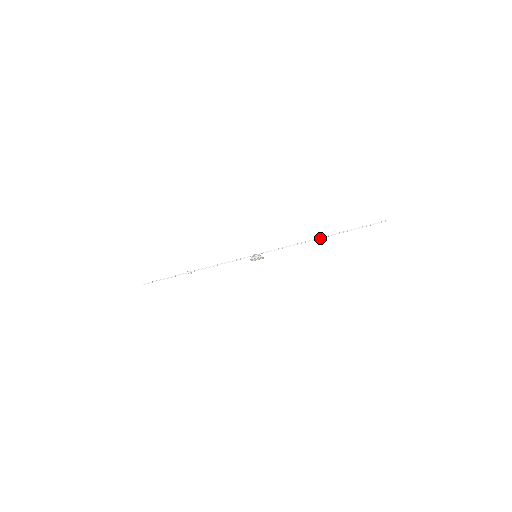
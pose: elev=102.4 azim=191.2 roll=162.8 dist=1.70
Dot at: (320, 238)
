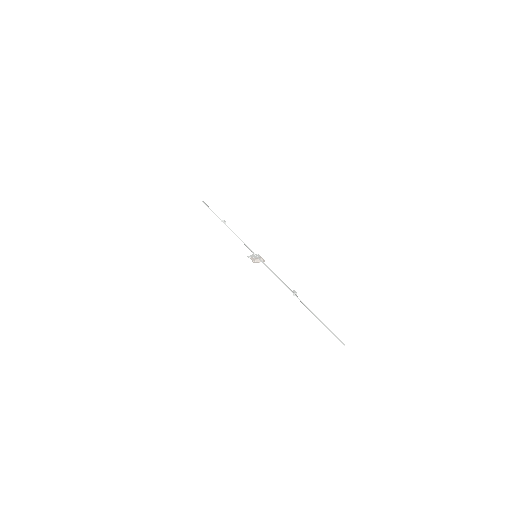
Dot at: (293, 295)
